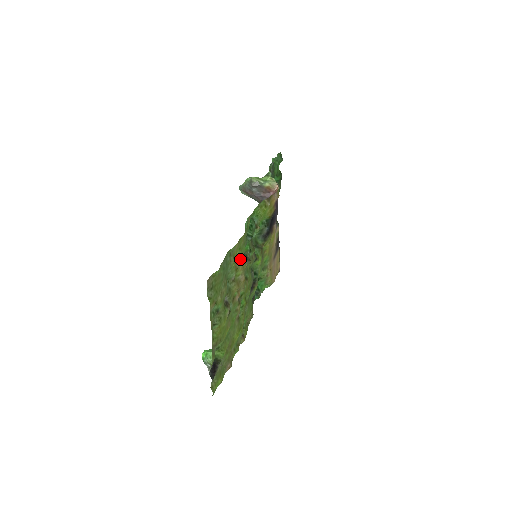
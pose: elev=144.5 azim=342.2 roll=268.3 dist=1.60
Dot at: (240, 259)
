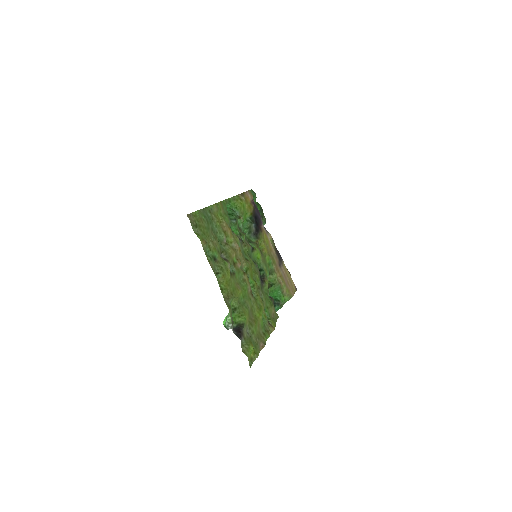
Dot at: (225, 224)
